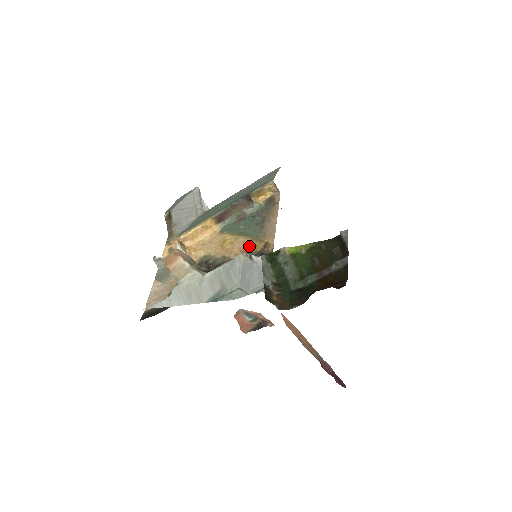
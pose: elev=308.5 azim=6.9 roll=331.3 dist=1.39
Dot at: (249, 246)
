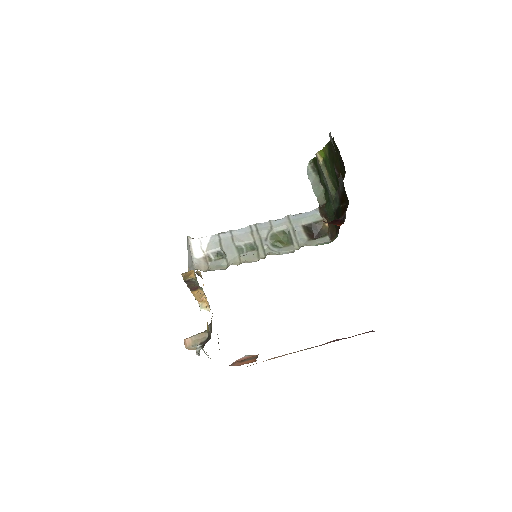
Dot at: occluded
